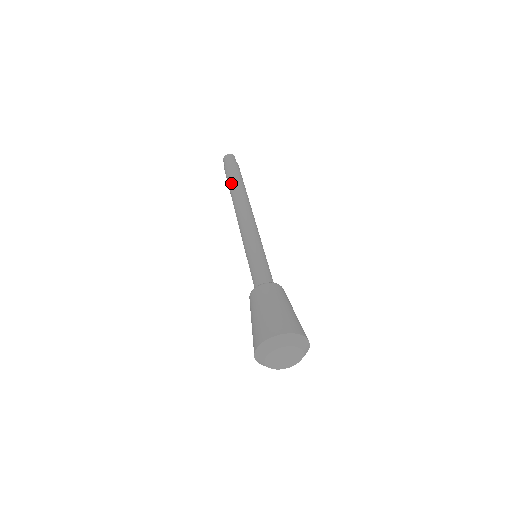
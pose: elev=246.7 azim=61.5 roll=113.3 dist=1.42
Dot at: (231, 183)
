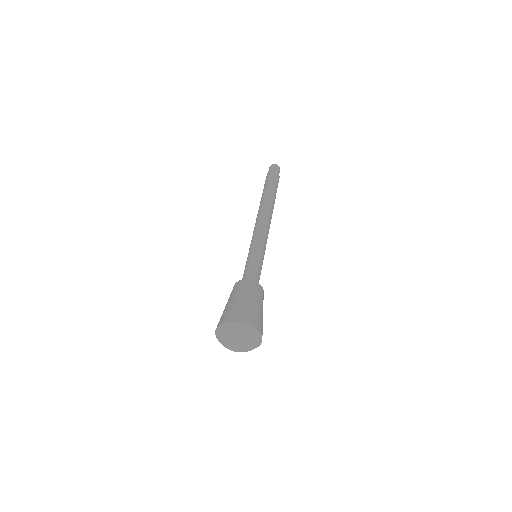
Dot at: (266, 189)
